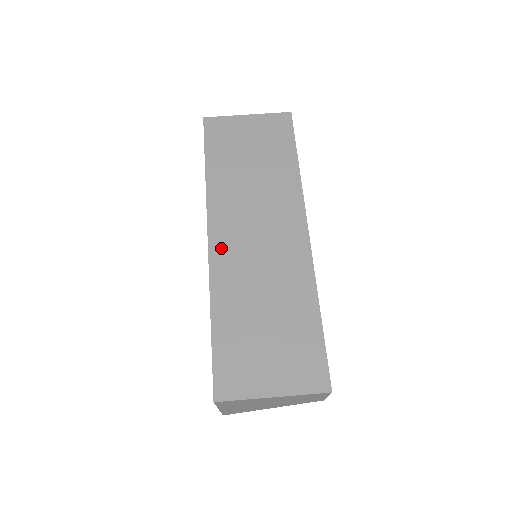
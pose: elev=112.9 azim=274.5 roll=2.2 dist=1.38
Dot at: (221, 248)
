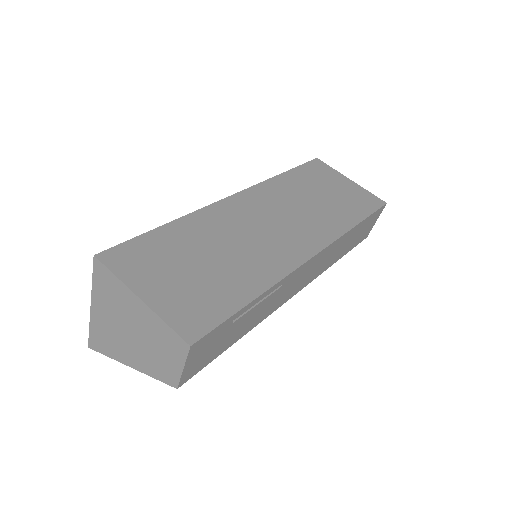
Dot at: (235, 205)
